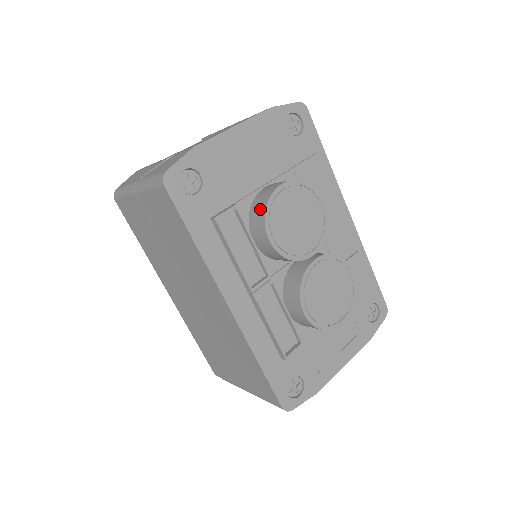
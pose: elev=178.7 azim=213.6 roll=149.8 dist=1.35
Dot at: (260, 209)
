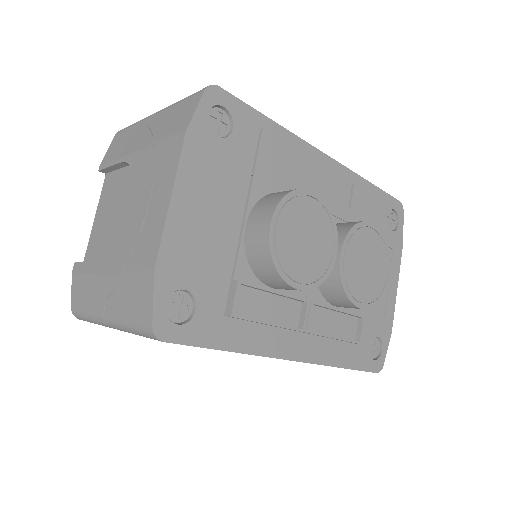
Dot at: (266, 267)
